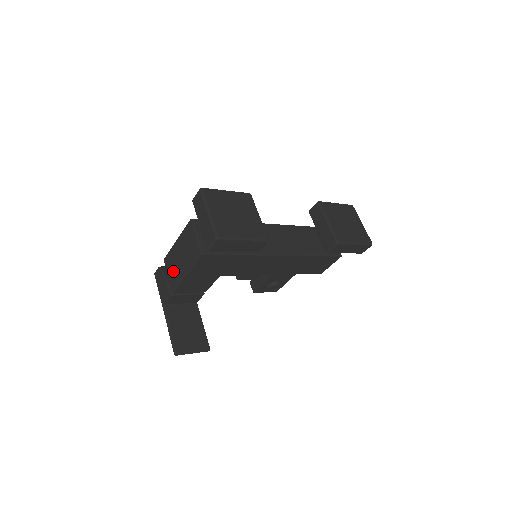
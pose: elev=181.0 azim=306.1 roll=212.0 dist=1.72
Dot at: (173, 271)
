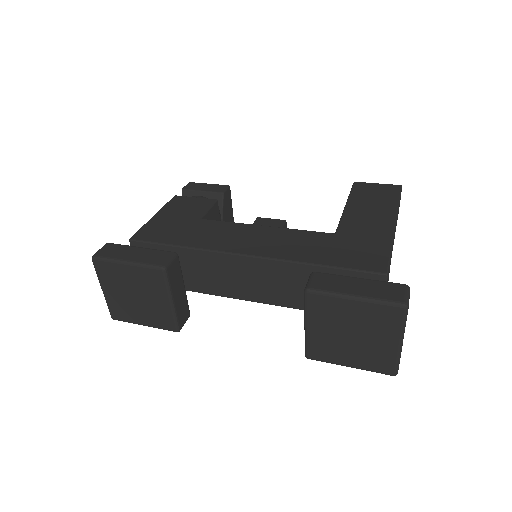
Dot at: occluded
